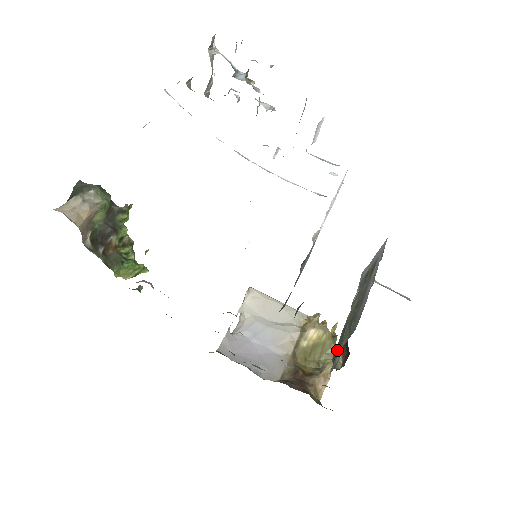
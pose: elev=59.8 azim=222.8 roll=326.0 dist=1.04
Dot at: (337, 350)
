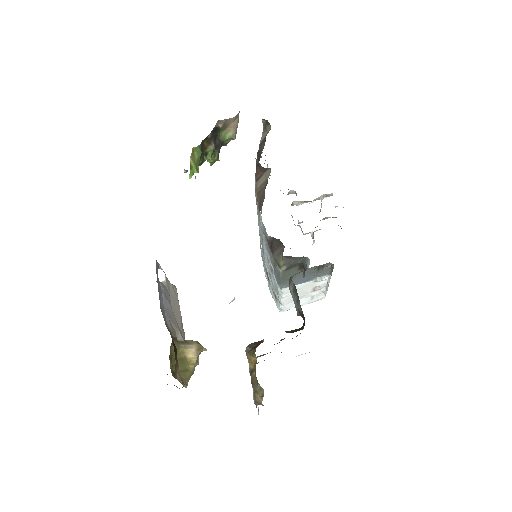
Dot at: occluded
